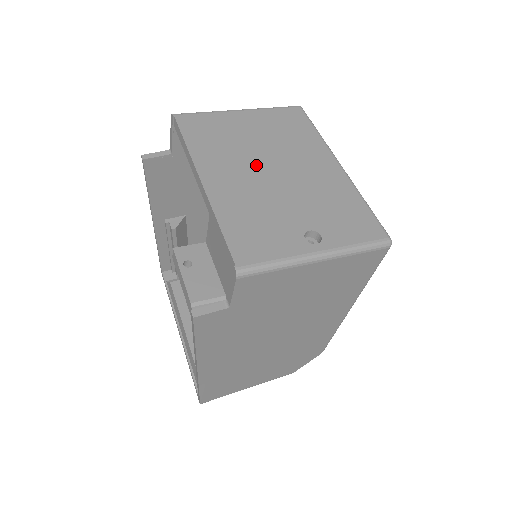
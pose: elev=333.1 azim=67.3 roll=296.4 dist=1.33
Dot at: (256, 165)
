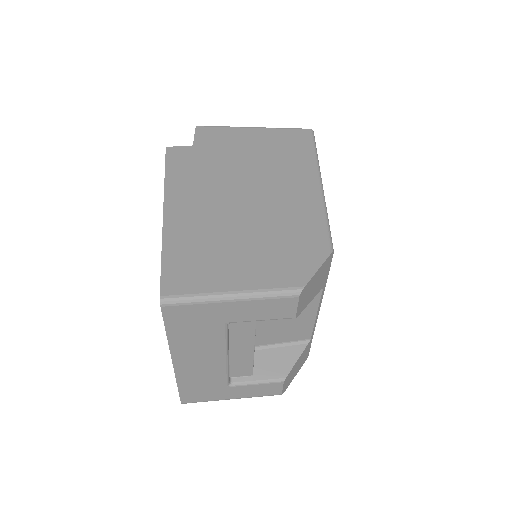
Dot at: occluded
